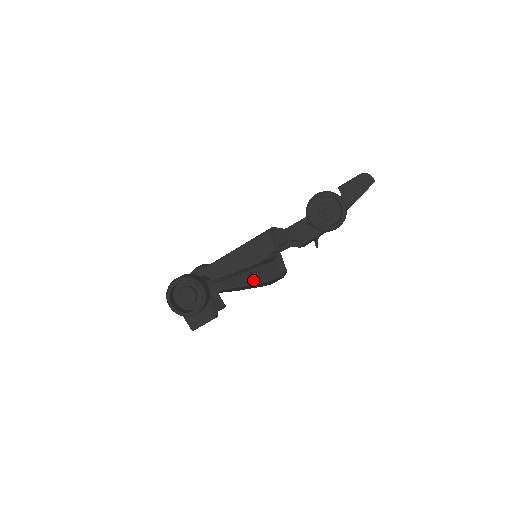
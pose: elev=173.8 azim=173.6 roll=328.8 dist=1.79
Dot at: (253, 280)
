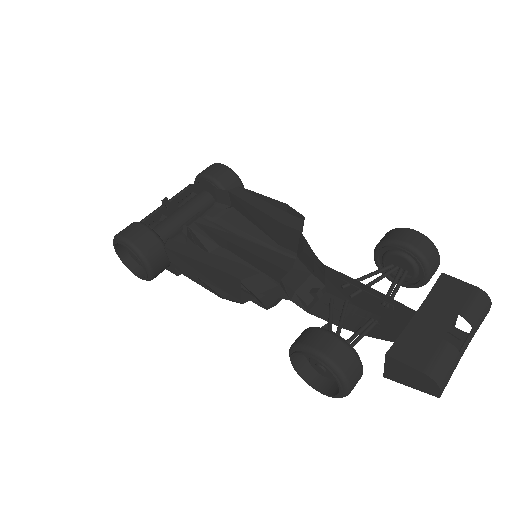
Dot at: occluded
